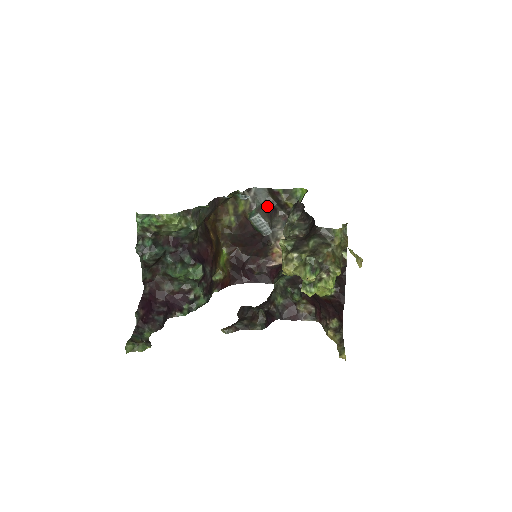
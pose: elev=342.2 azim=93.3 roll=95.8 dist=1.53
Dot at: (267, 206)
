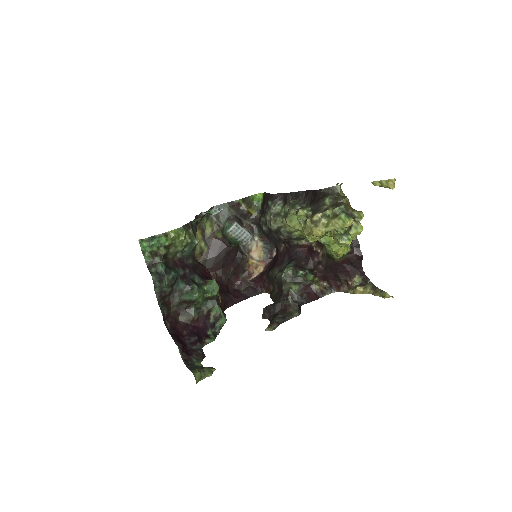
Dot at: (234, 218)
